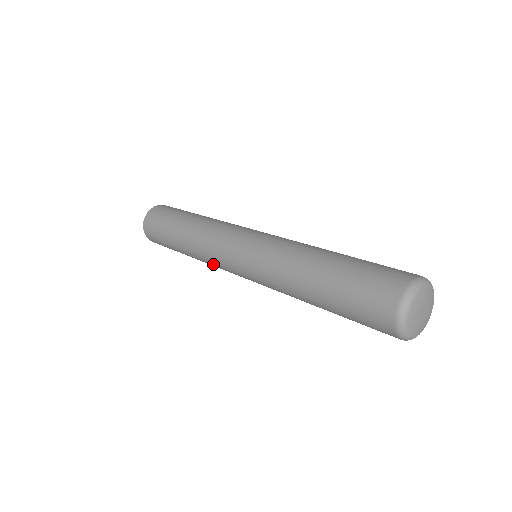
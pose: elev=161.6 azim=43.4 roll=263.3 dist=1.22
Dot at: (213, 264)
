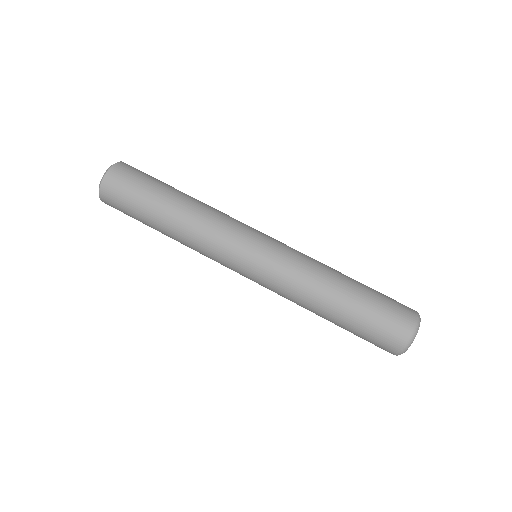
Dot at: occluded
